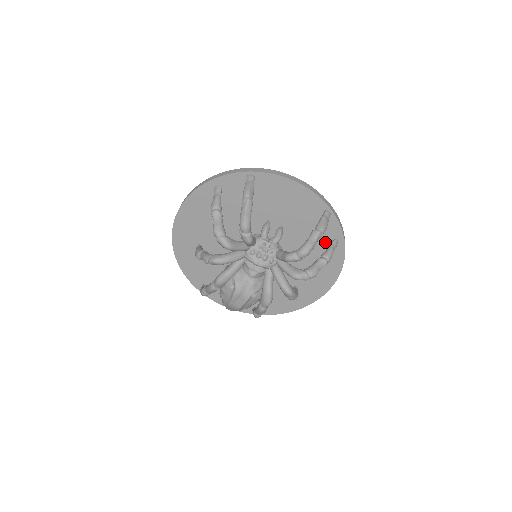
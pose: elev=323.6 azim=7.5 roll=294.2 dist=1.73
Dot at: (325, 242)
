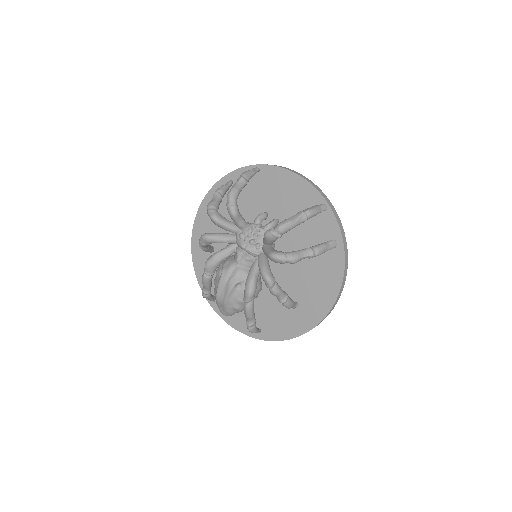
Dot at: occluded
